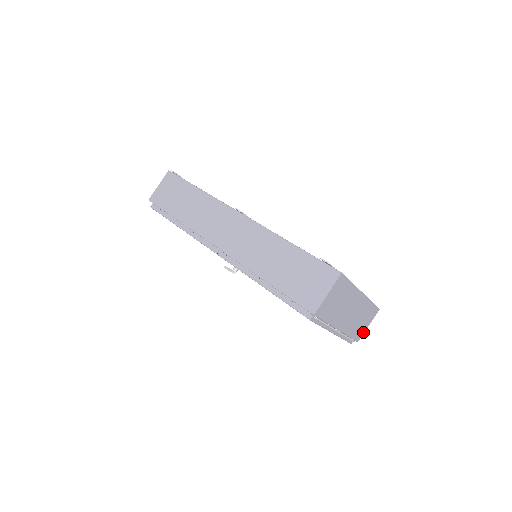
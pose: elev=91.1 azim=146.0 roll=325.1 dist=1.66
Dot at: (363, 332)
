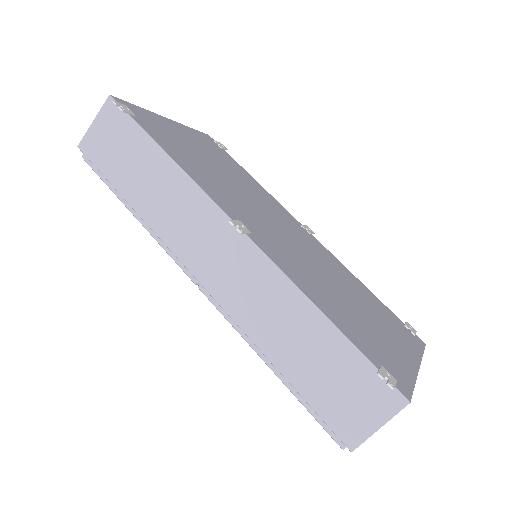
Dot at: occluded
